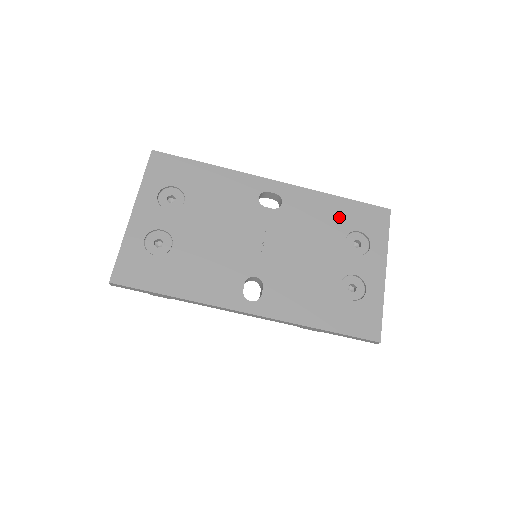
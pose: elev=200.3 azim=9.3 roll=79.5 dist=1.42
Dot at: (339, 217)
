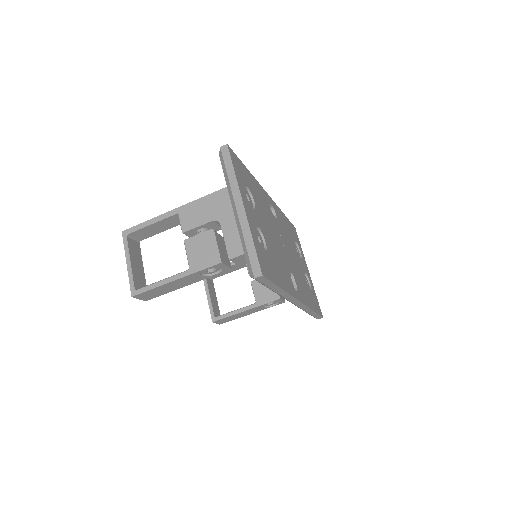
Dot at: occluded
